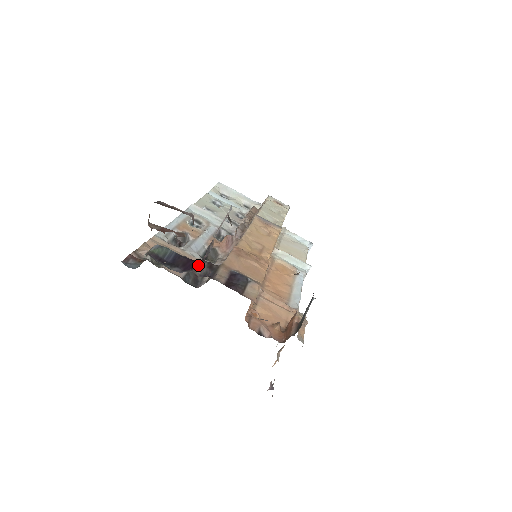
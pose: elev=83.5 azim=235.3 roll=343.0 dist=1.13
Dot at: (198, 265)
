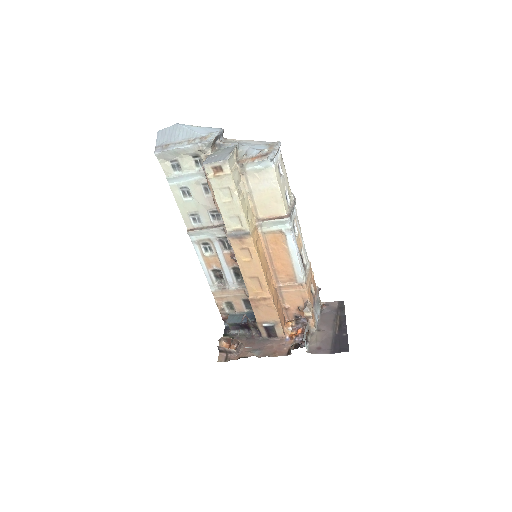
Dot at: (250, 327)
